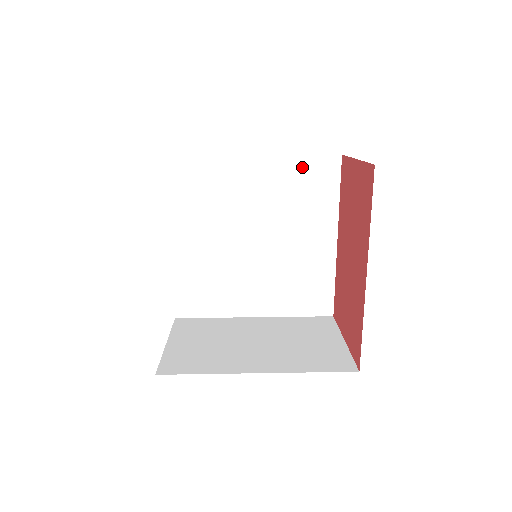
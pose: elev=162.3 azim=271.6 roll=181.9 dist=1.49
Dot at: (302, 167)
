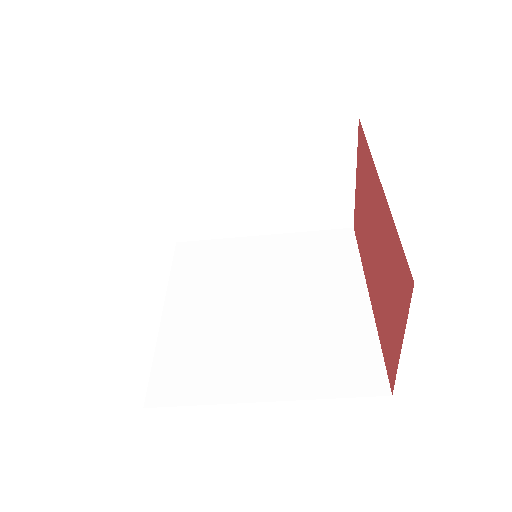
Dot at: (313, 240)
